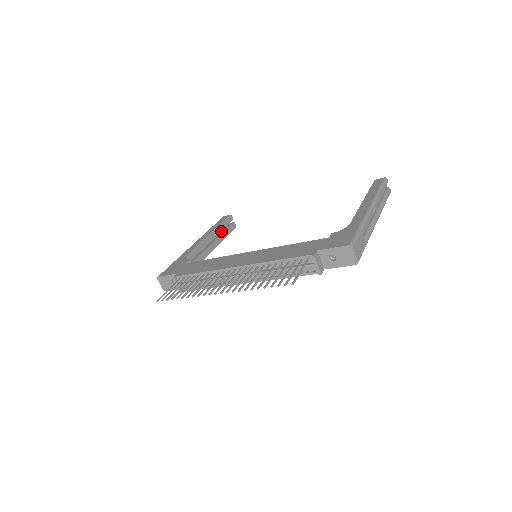
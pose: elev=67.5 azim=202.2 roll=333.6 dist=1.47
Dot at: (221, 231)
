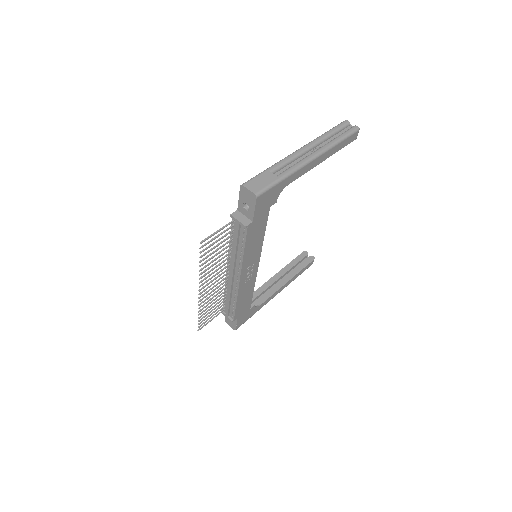
Dot at: occluded
